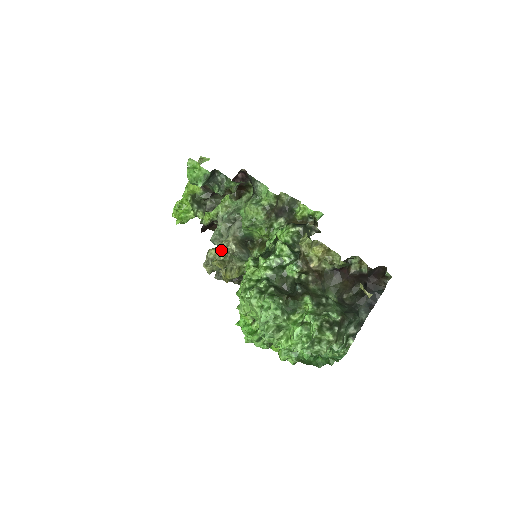
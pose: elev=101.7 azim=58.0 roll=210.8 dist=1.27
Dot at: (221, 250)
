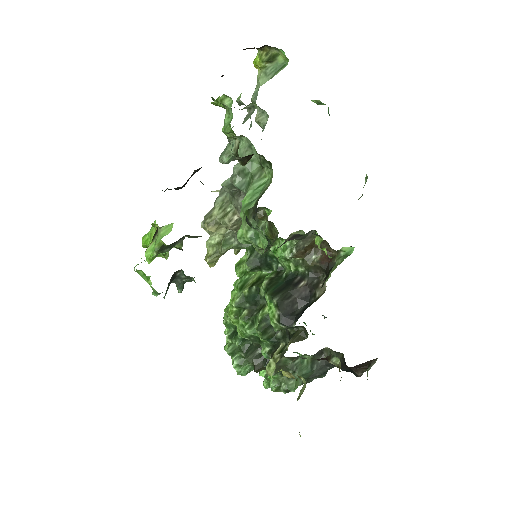
Dot at: (219, 227)
